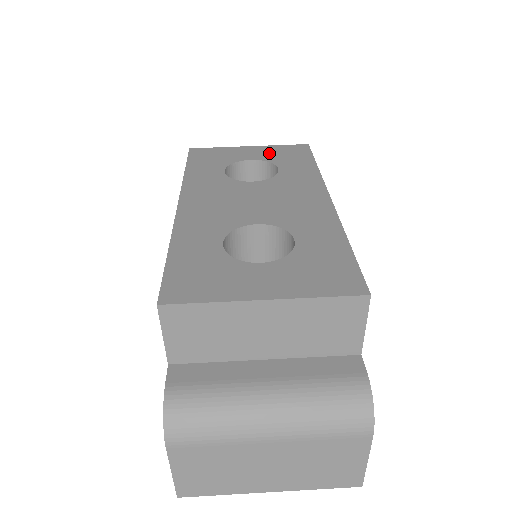
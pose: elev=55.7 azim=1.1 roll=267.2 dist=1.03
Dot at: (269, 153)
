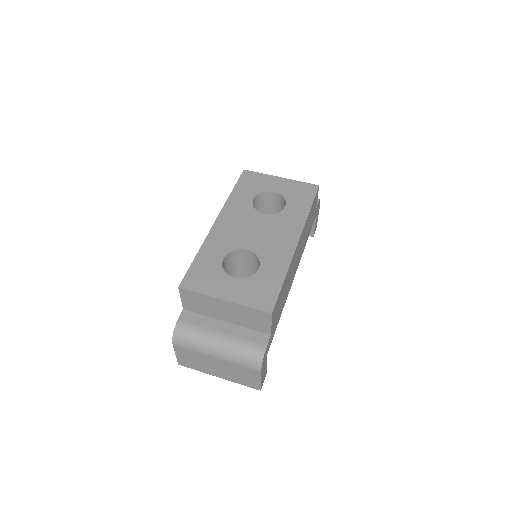
Dot at: (289, 188)
